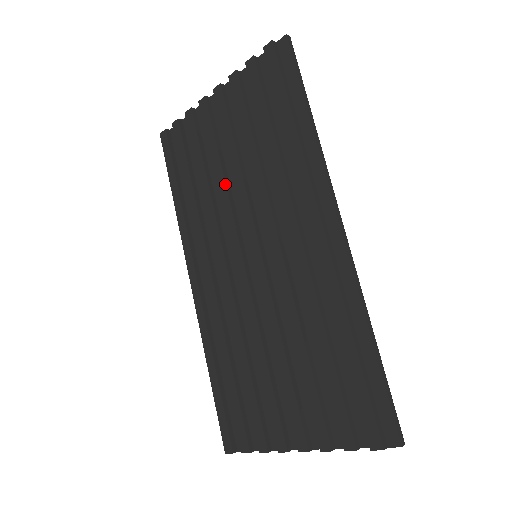
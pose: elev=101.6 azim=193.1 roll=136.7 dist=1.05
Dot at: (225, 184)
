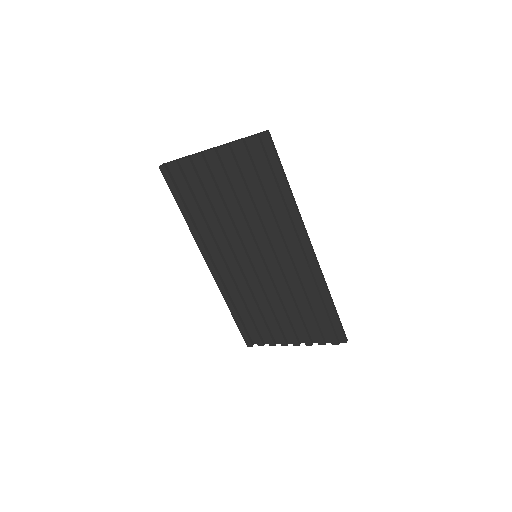
Dot at: (228, 215)
